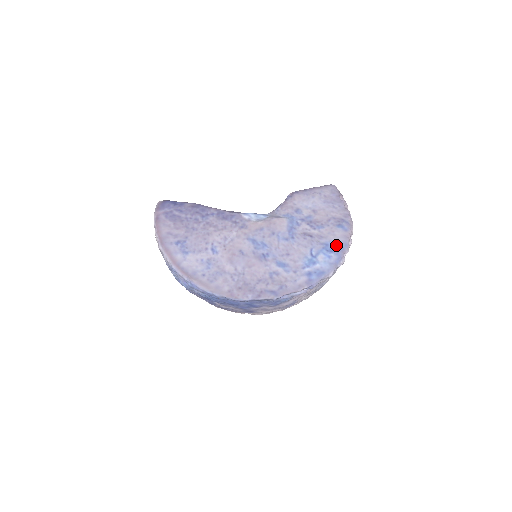
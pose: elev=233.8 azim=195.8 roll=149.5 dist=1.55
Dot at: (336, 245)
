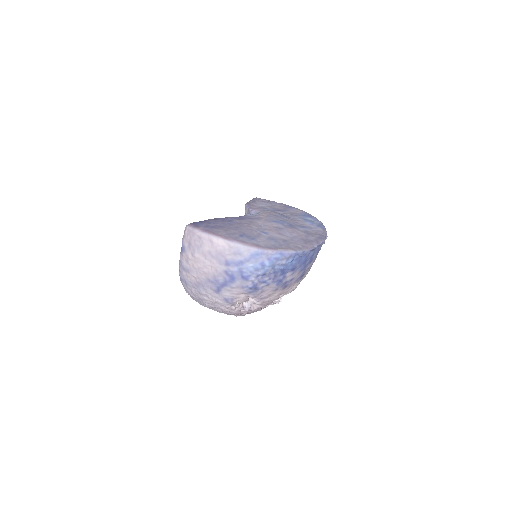
Dot at: (306, 214)
